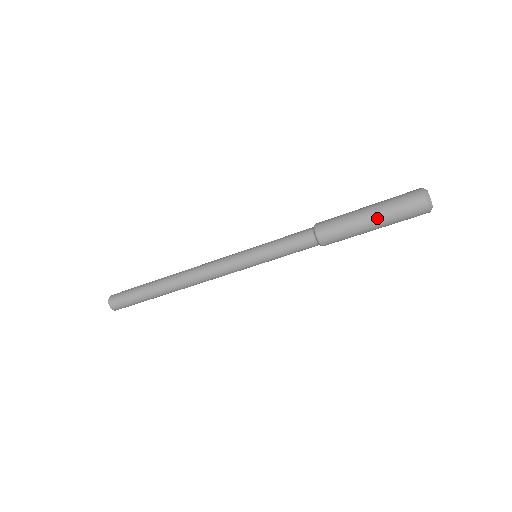
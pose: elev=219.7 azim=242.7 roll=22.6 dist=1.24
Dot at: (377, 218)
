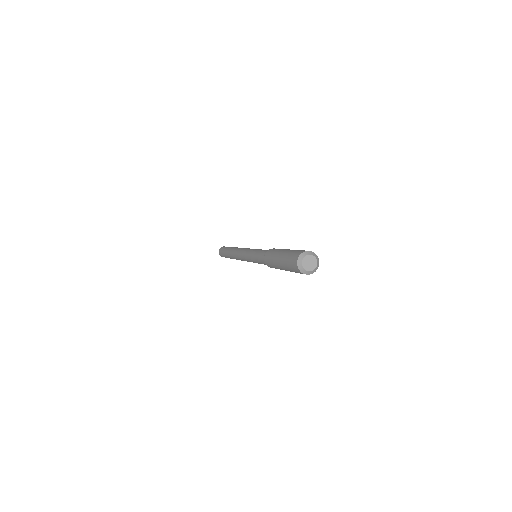
Dot at: occluded
